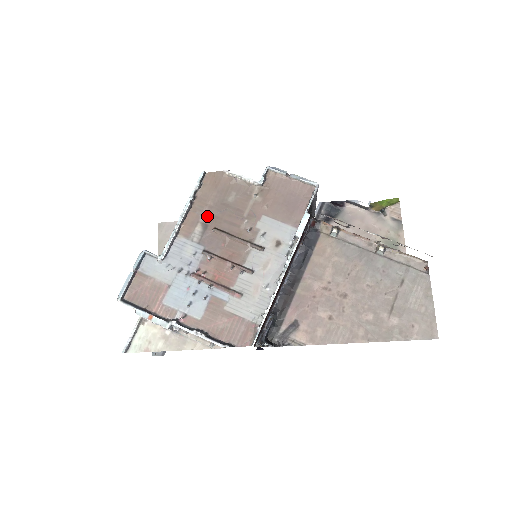
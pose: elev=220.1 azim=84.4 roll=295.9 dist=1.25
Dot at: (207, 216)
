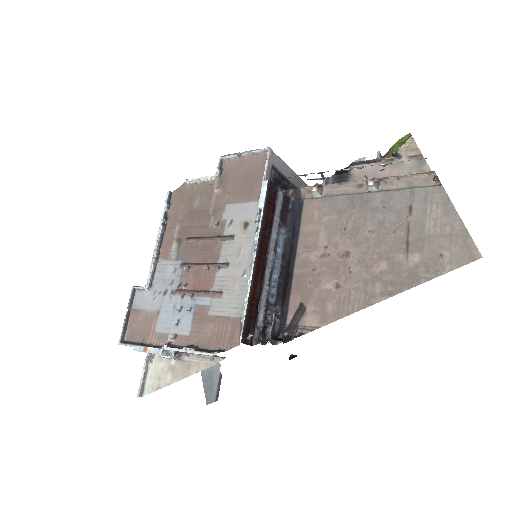
Dot at: (179, 231)
